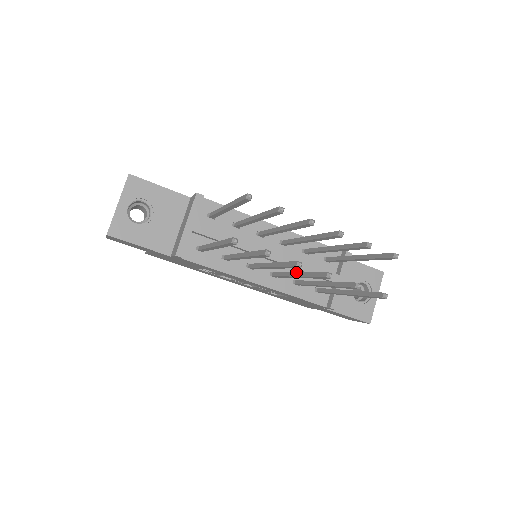
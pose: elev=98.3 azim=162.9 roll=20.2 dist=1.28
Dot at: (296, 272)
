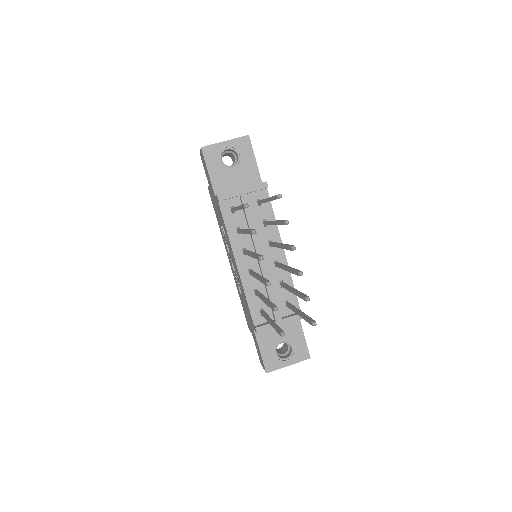
Dot at: occluded
